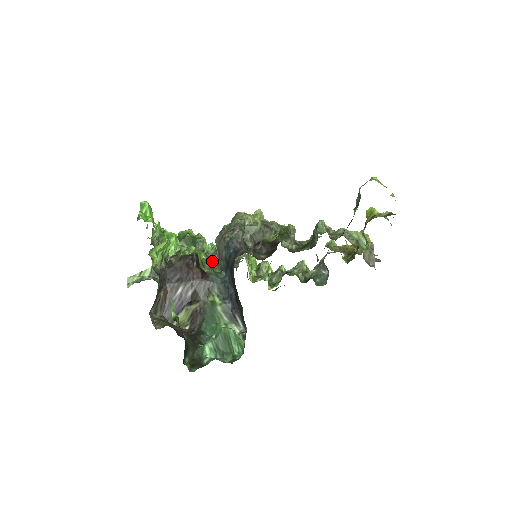
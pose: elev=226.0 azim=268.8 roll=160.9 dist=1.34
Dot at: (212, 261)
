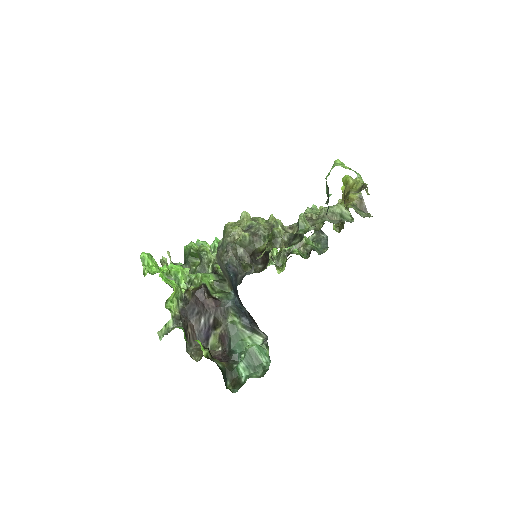
Dot at: (220, 280)
